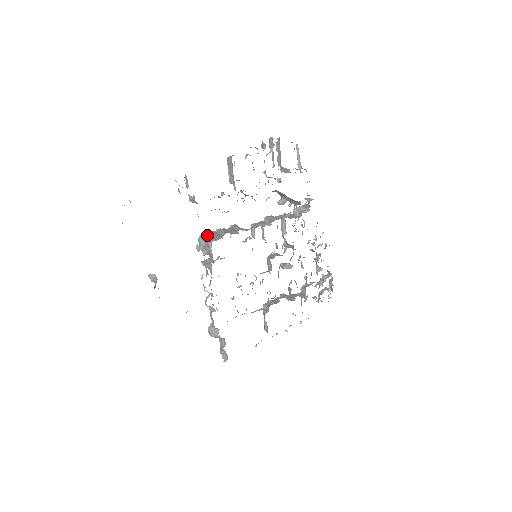
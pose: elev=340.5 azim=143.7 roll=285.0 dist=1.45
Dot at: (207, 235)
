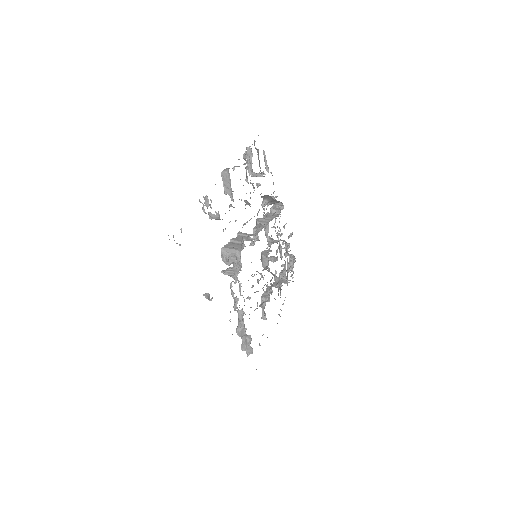
Dot at: (229, 247)
